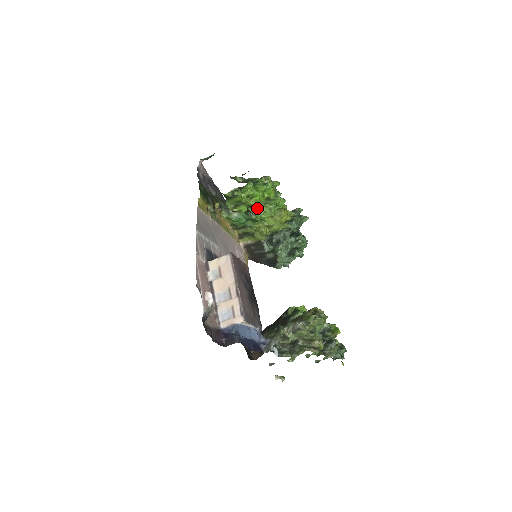
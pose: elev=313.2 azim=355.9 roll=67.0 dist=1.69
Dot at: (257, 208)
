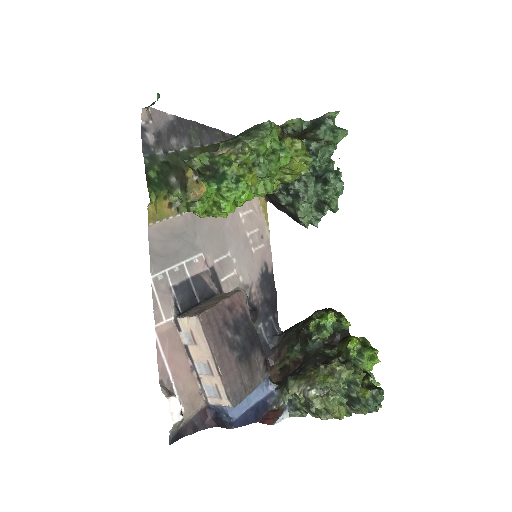
Dot at: occluded
